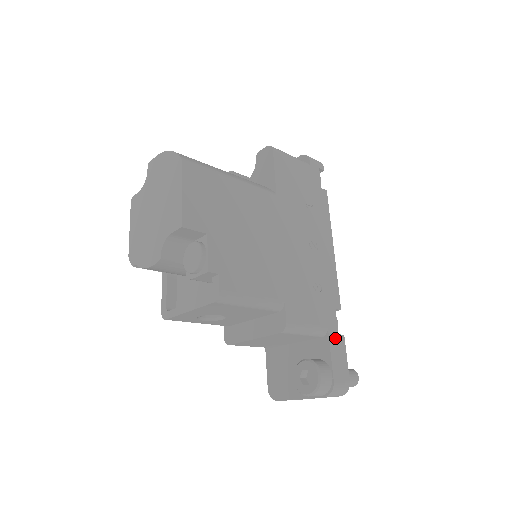
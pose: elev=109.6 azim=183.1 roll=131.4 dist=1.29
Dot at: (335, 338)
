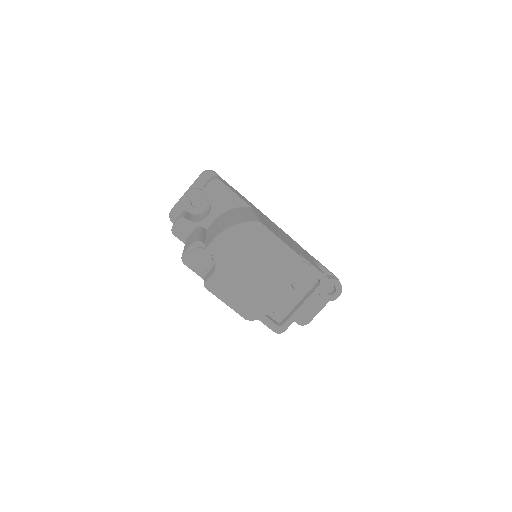
Dot at: occluded
